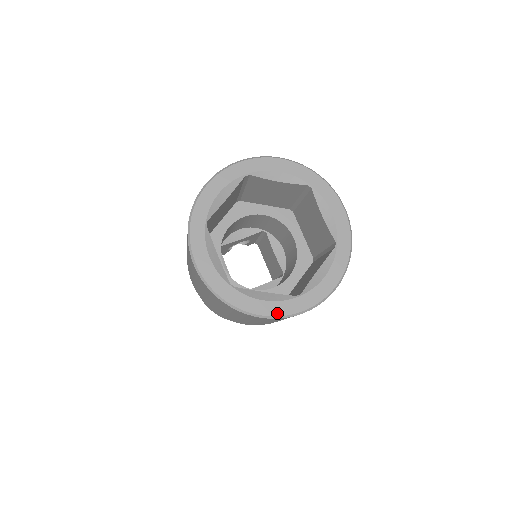
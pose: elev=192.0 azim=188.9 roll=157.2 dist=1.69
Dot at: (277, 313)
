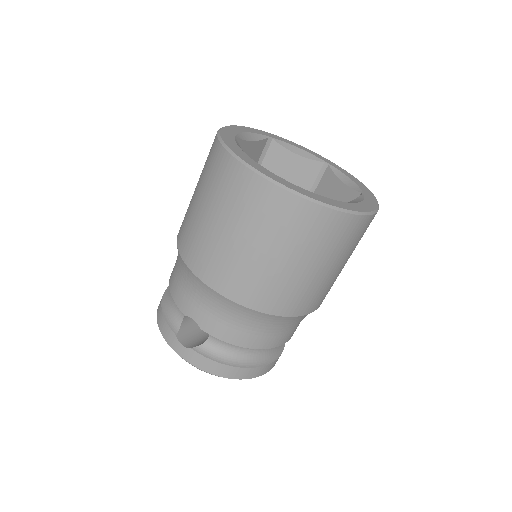
Dot at: (237, 153)
